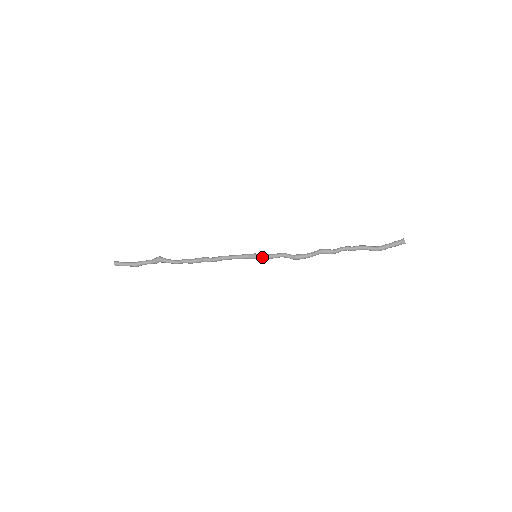
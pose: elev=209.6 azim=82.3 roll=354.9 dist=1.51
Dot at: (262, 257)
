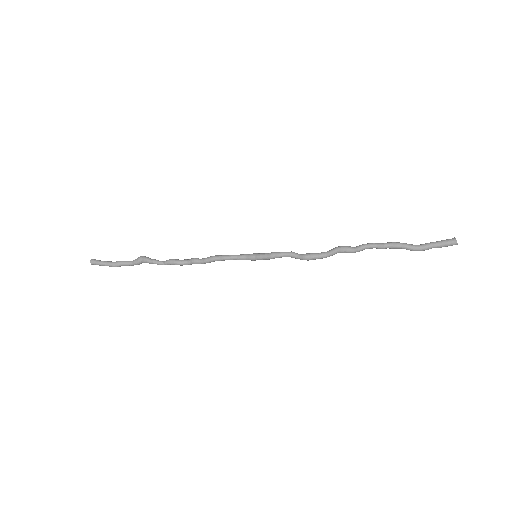
Dot at: (263, 256)
